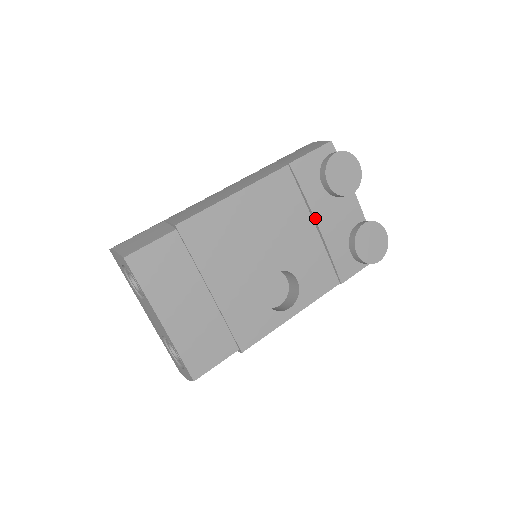
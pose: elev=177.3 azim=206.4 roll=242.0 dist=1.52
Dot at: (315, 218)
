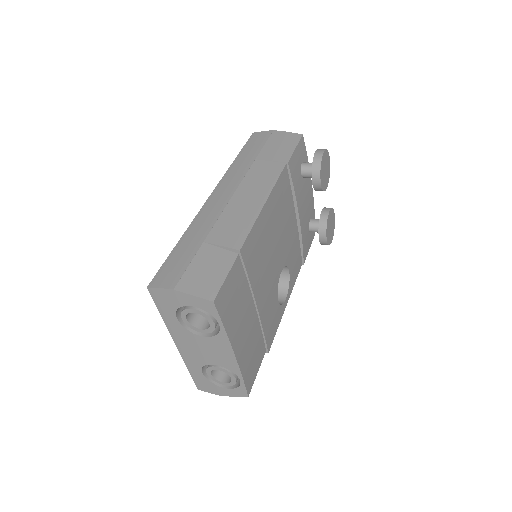
Dot at: (298, 212)
